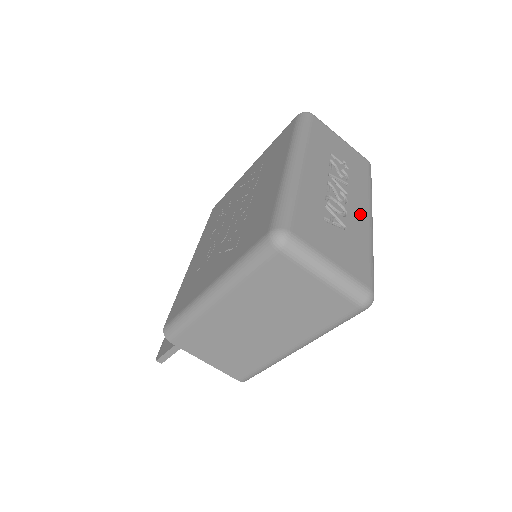
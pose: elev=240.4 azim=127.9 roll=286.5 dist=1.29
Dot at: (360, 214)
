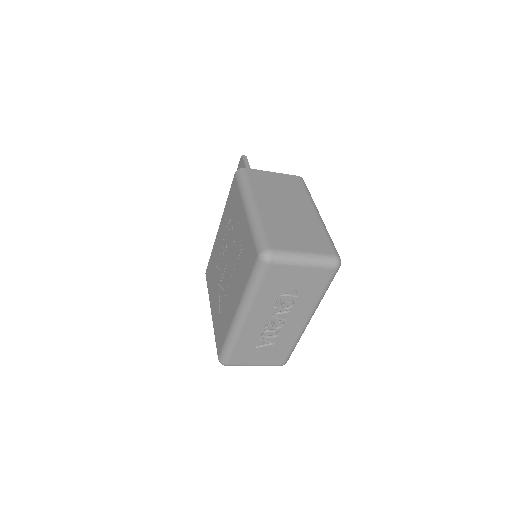
Dot at: (294, 327)
